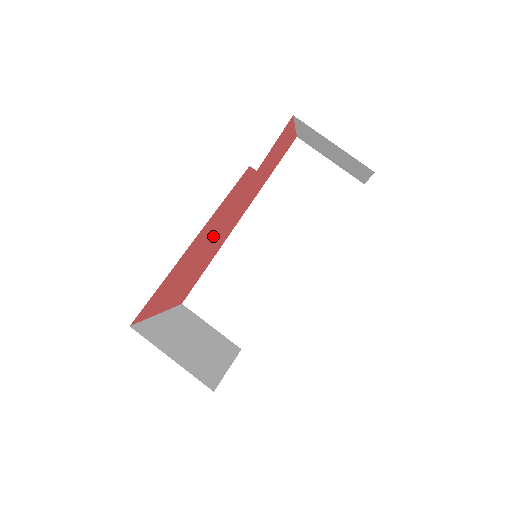
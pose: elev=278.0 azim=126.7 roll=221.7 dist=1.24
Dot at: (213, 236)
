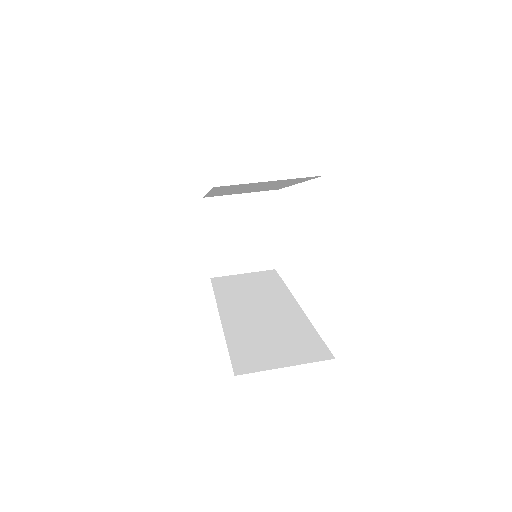
Dot at: occluded
